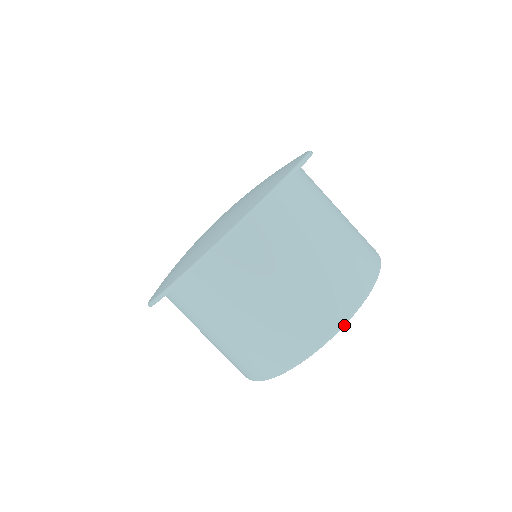
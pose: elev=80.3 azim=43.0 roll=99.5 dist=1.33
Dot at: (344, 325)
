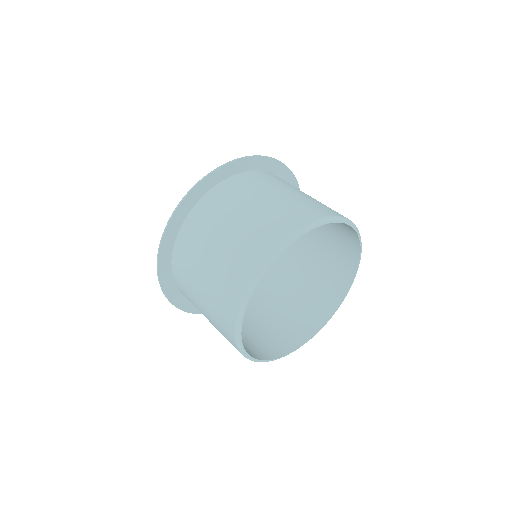
Dot at: (358, 231)
